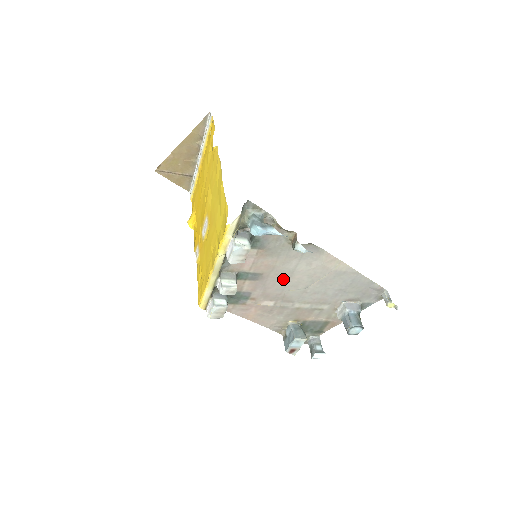
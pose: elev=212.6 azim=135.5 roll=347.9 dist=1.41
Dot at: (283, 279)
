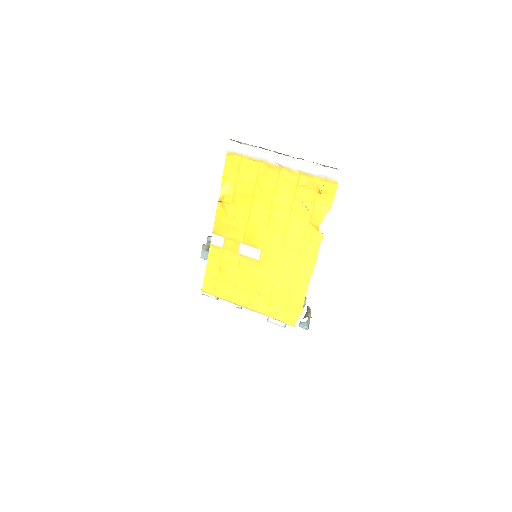
Dot at: occluded
